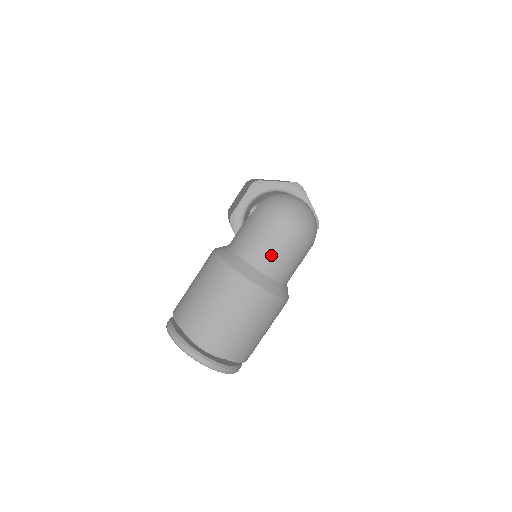
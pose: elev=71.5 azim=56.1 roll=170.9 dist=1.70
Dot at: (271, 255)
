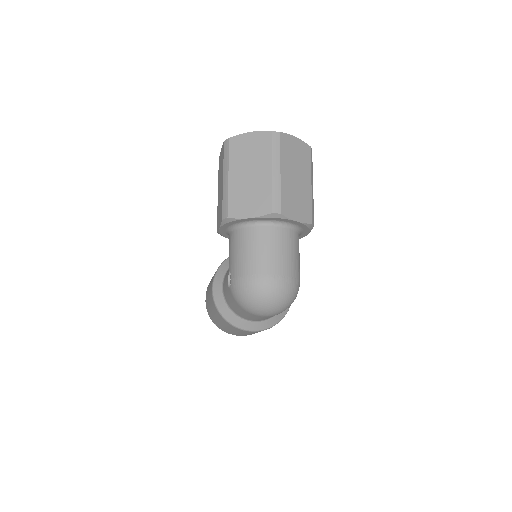
Dot at: (257, 319)
